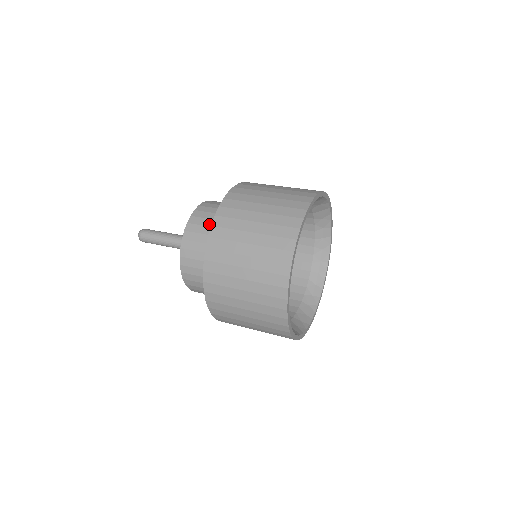
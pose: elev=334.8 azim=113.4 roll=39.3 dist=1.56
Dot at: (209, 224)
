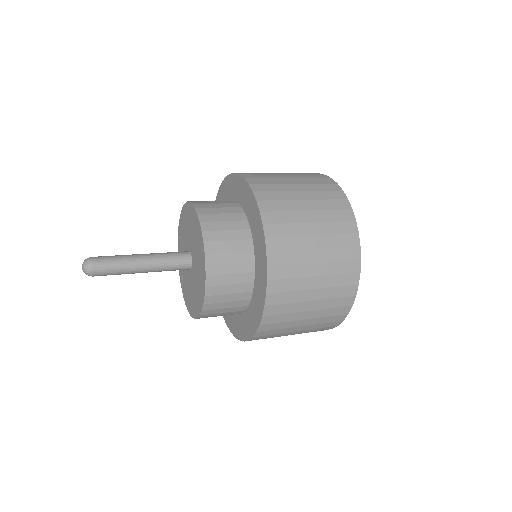
Dot at: (236, 270)
